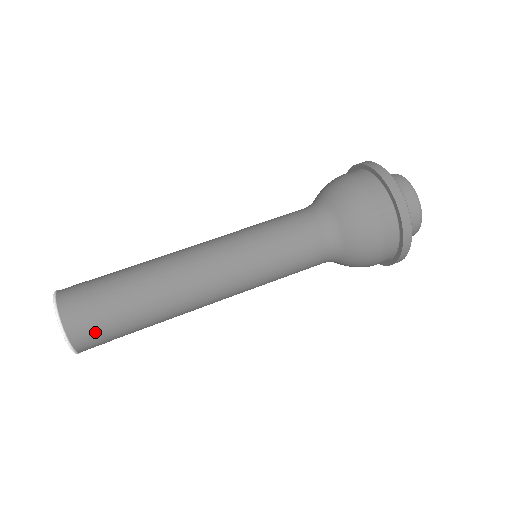
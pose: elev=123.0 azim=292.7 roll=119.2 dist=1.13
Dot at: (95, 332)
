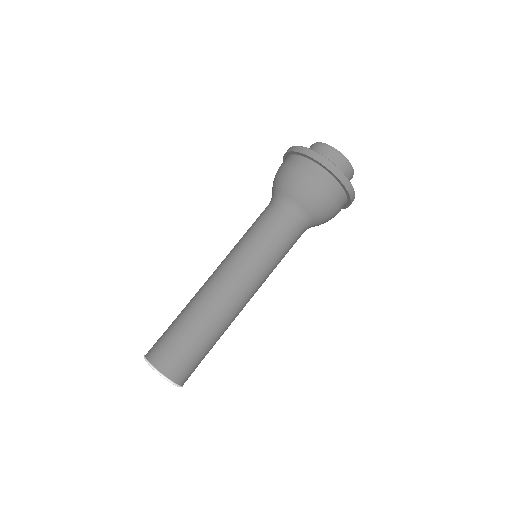
Dot at: (186, 368)
